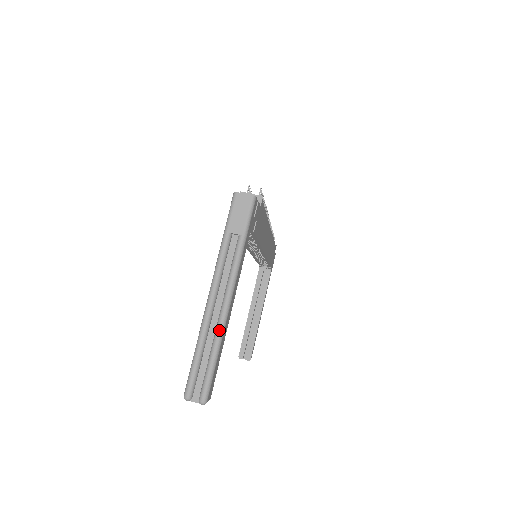
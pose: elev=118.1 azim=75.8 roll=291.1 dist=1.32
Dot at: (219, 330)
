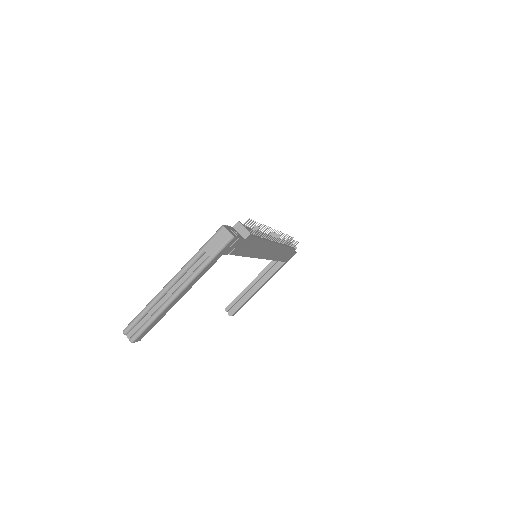
Dot at: (163, 306)
